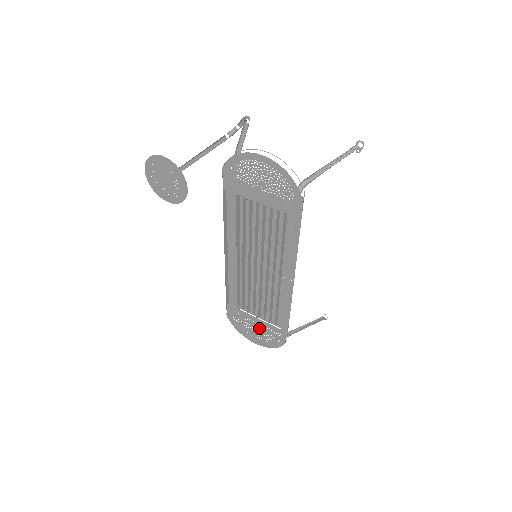
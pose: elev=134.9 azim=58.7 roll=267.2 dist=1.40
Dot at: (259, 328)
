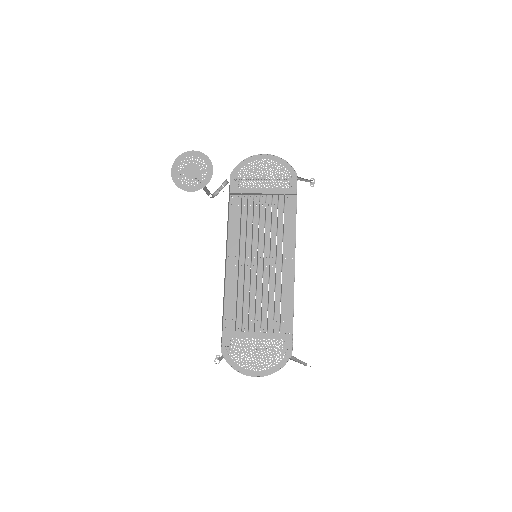
Dot at: (262, 347)
